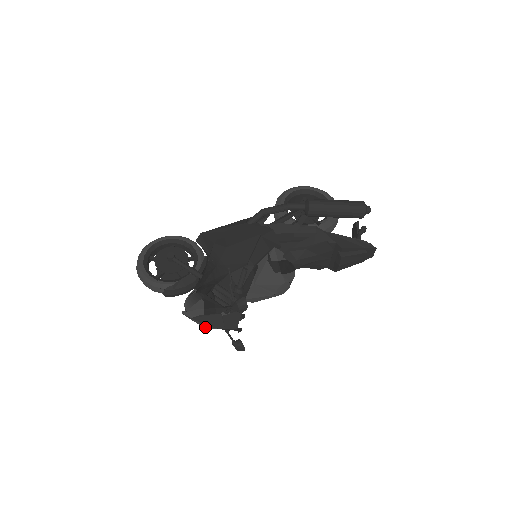
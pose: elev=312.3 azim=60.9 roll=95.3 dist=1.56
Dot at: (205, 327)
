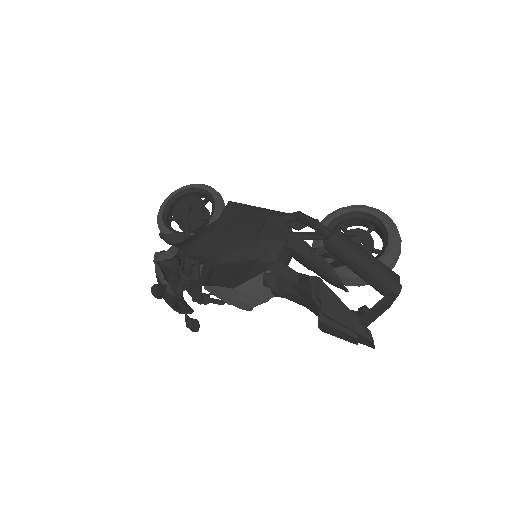
Dot at: occluded
